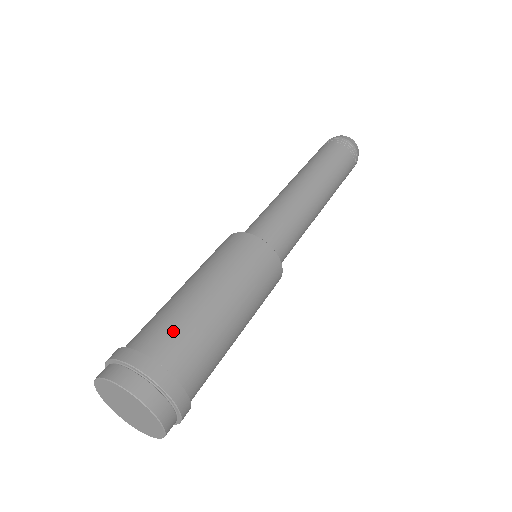
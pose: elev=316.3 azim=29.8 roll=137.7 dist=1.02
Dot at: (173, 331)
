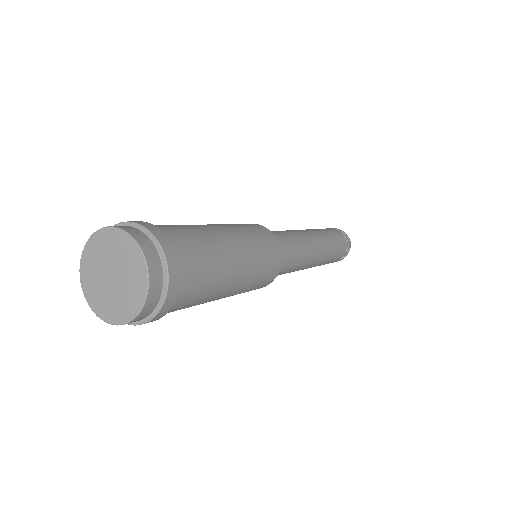
Dot at: occluded
